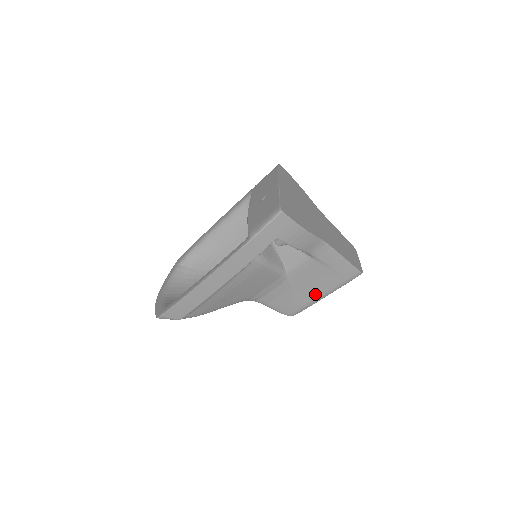
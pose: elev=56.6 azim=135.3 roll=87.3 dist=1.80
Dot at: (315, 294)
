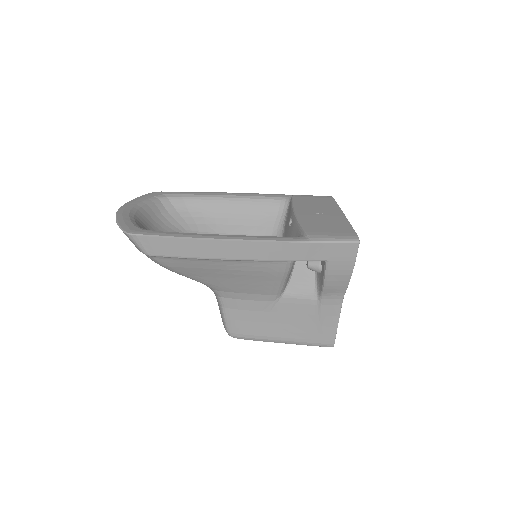
Dot at: (278, 334)
